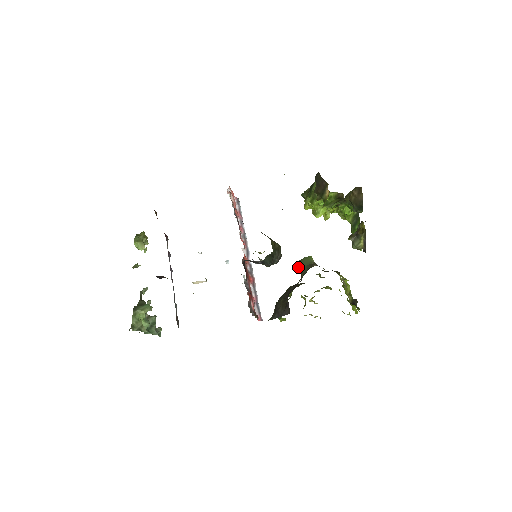
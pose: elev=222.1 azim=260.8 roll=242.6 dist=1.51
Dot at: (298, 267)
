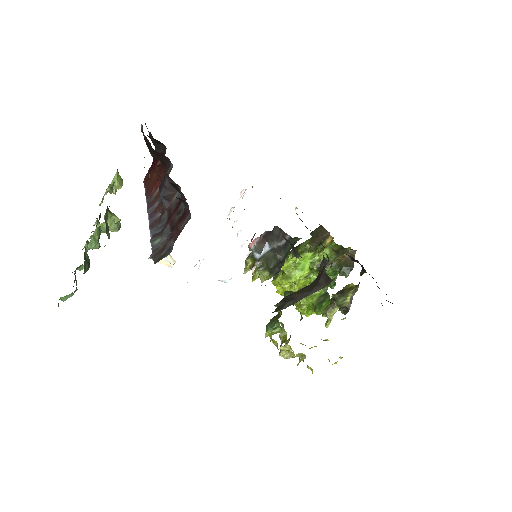
Dot at: (287, 295)
